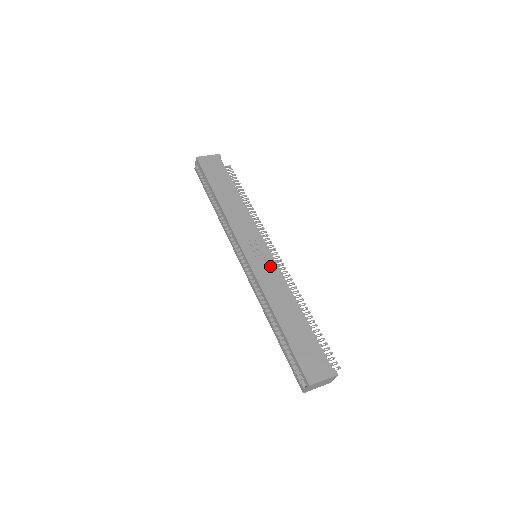
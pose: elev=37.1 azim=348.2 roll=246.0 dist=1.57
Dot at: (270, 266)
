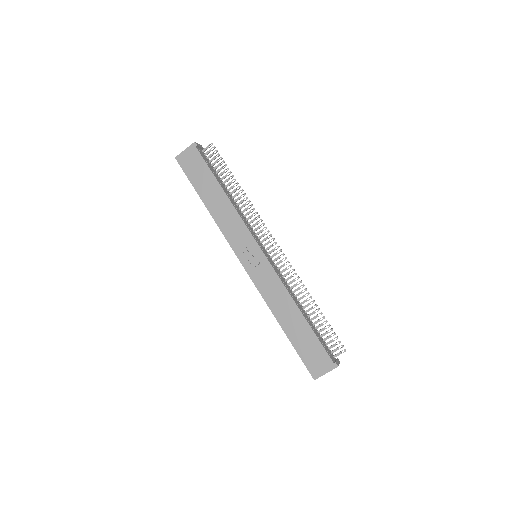
Dot at: (267, 271)
